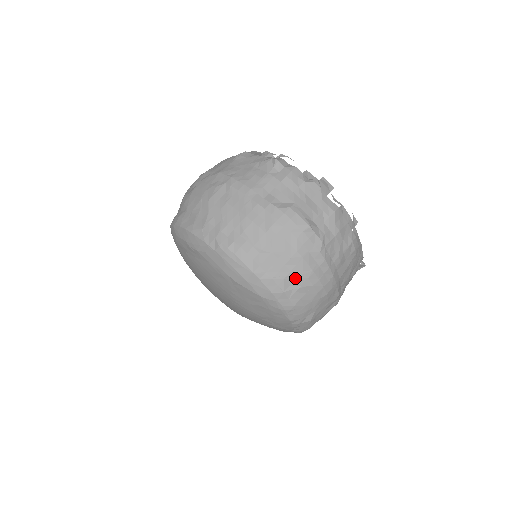
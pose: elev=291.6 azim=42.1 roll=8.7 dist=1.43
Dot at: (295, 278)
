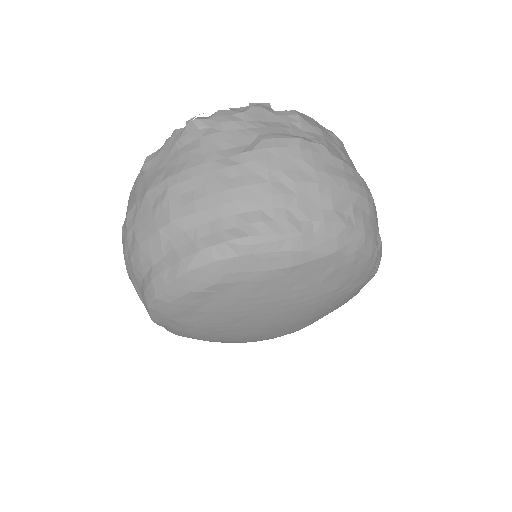
Dot at: (341, 201)
